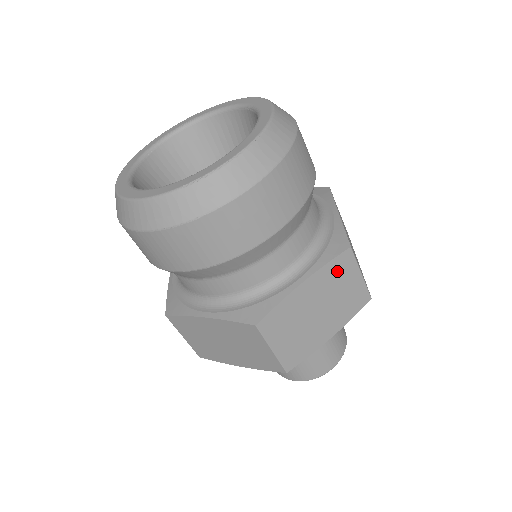
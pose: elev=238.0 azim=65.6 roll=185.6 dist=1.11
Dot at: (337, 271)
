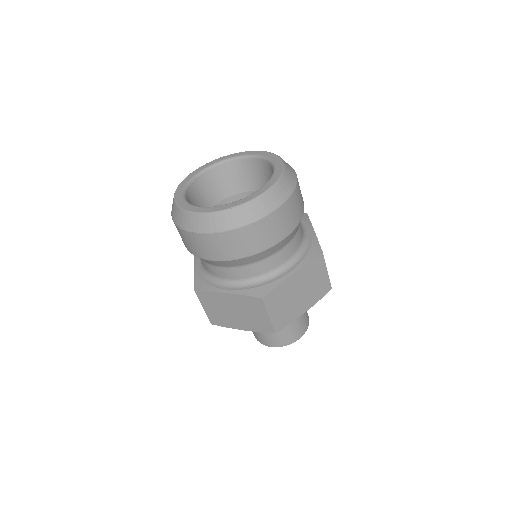
Dot at: (313, 268)
